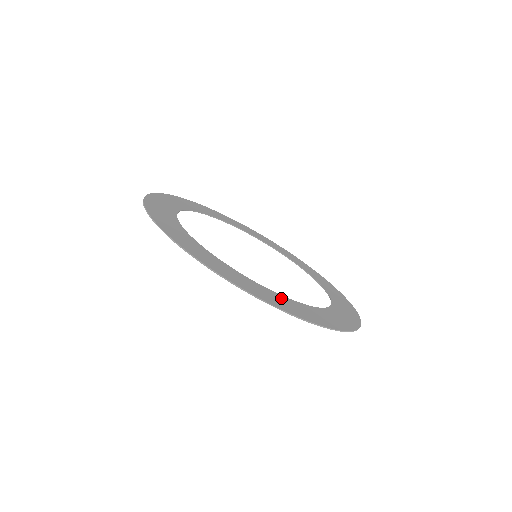
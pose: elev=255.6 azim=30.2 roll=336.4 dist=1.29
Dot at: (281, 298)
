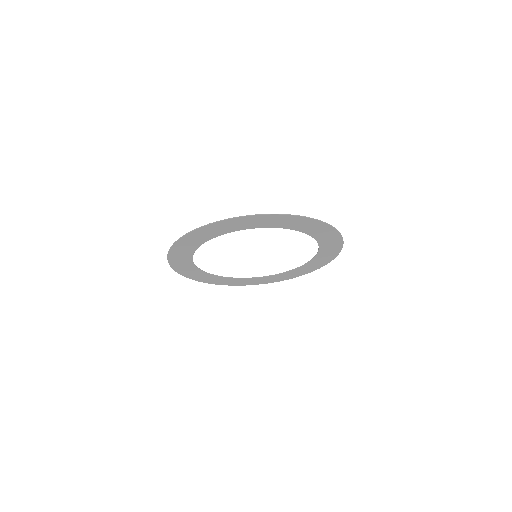
Dot at: (322, 238)
